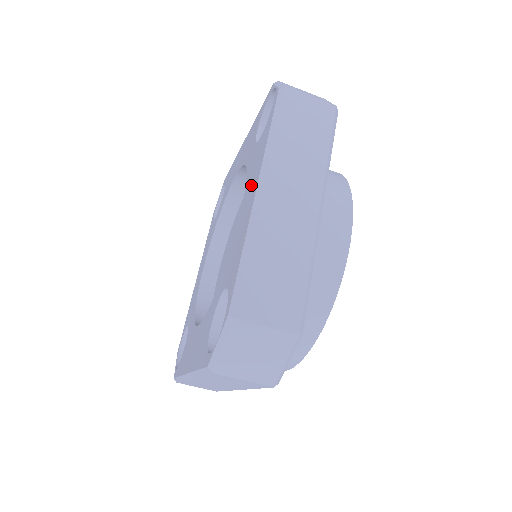
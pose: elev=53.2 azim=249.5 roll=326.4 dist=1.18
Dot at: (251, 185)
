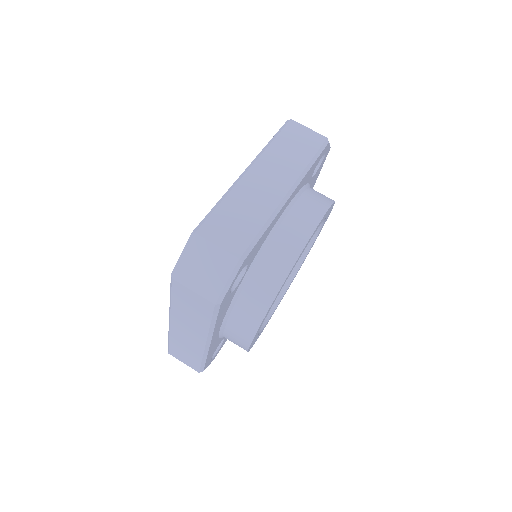
Dot at: occluded
